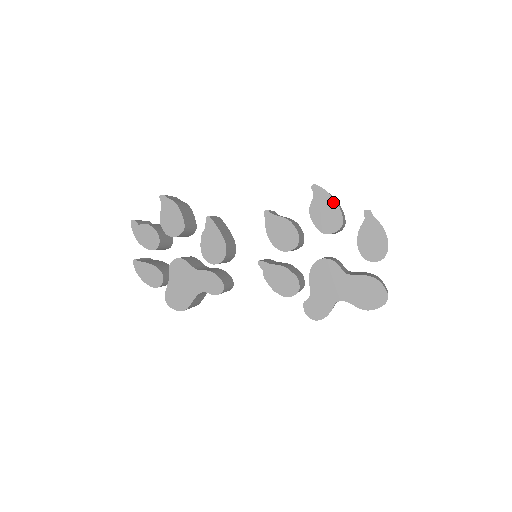
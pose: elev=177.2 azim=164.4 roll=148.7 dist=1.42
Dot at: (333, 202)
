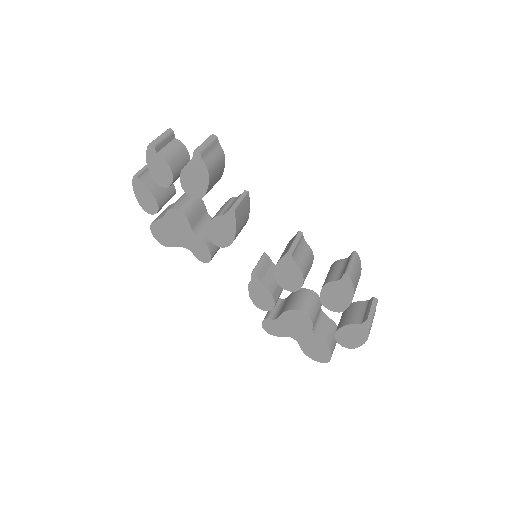
Dot at: (350, 296)
